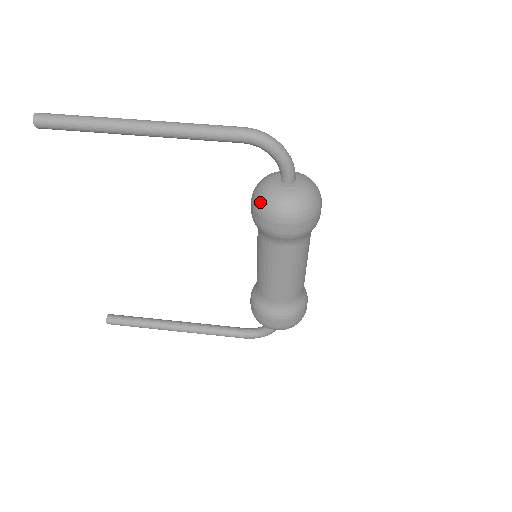
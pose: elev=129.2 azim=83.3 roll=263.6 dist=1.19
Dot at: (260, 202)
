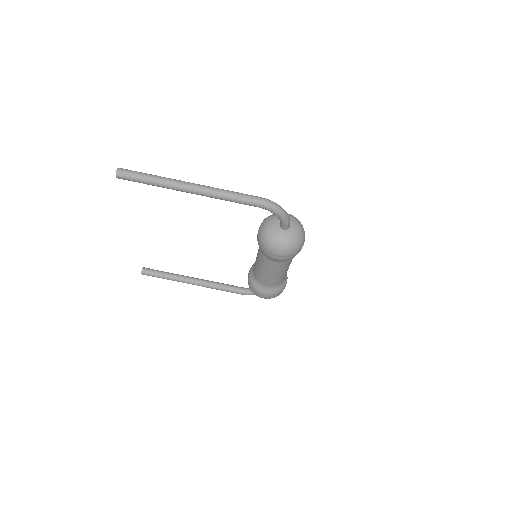
Dot at: (264, 239)
